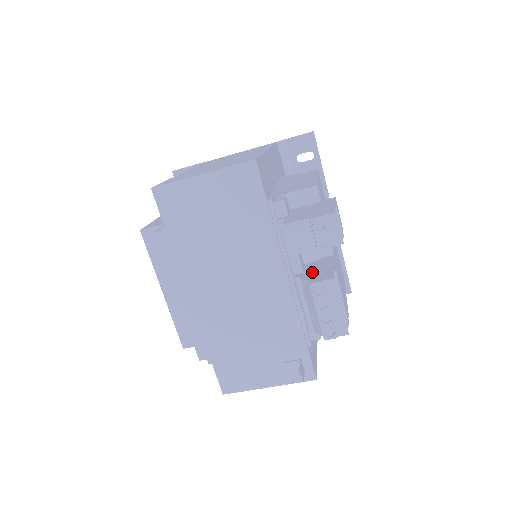
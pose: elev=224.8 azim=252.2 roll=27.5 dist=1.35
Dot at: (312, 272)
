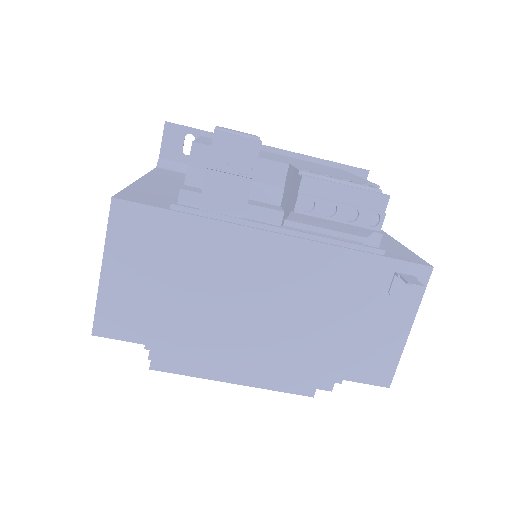
Dot at: (288, 201)
